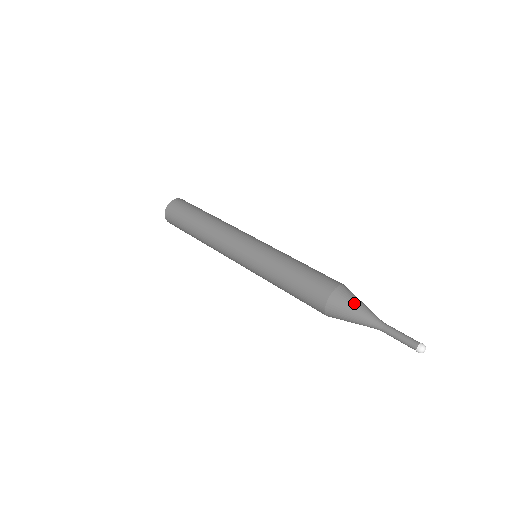
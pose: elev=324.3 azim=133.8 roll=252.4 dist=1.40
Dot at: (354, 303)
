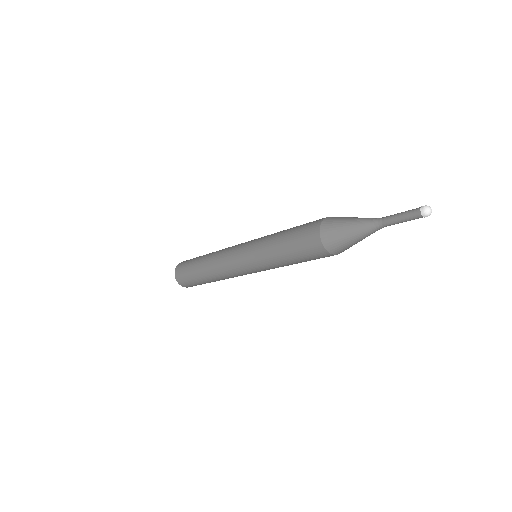
Dot at: (351, 217)
